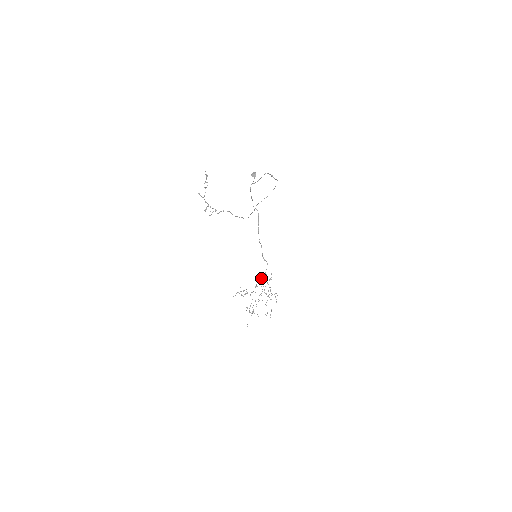
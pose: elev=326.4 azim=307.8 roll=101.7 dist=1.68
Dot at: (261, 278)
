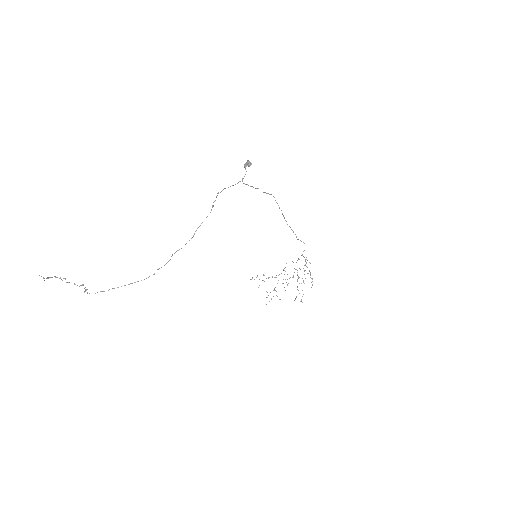
Dot at: occluded
